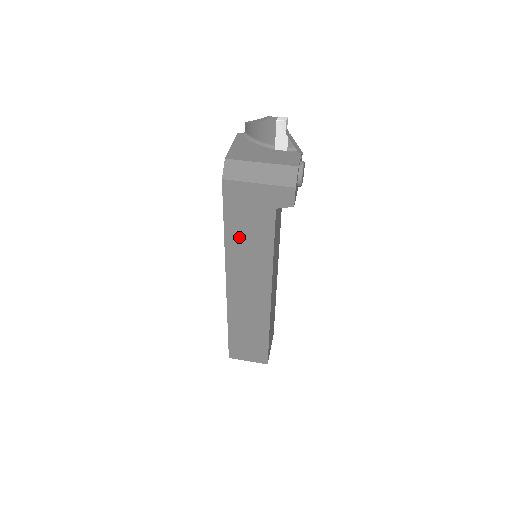
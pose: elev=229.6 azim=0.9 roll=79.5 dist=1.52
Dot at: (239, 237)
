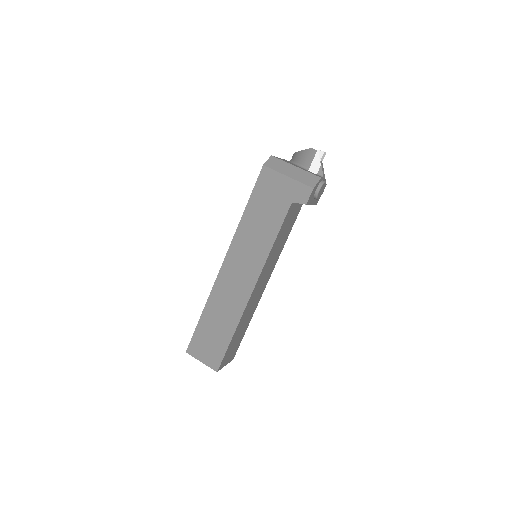
Dot at: (253, 220)
